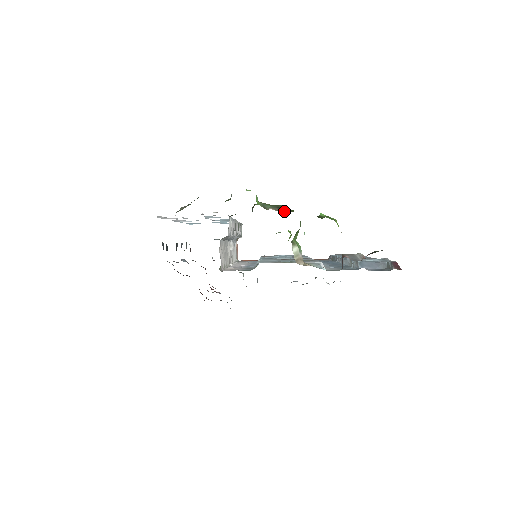
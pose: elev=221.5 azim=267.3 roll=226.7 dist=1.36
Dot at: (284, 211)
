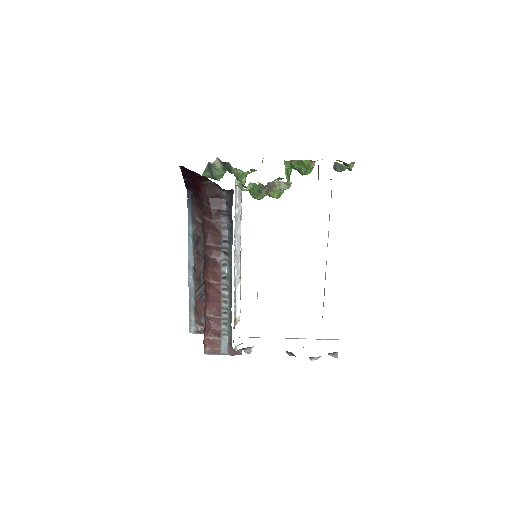
Dot at: occluded
